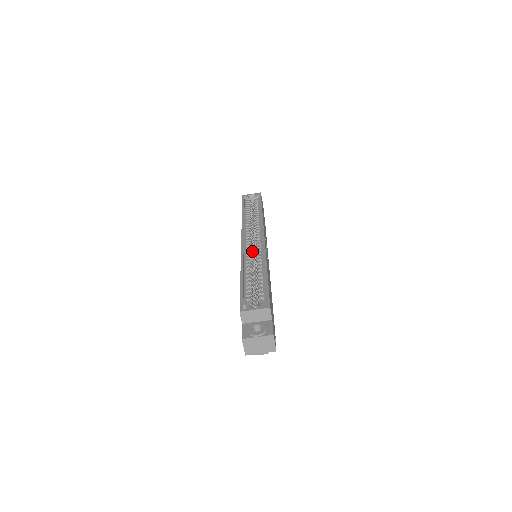
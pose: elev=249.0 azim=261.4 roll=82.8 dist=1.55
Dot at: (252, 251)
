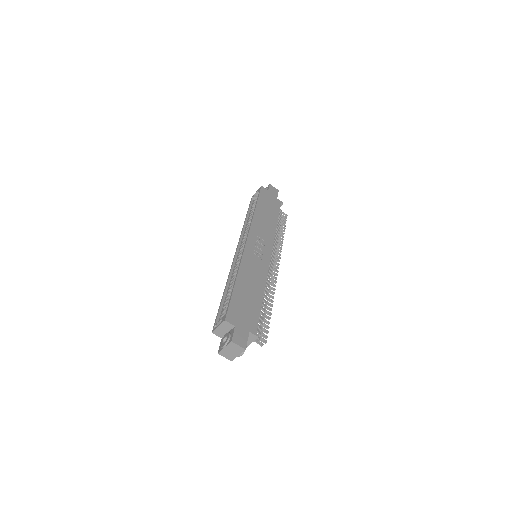
Dot at: occluded
